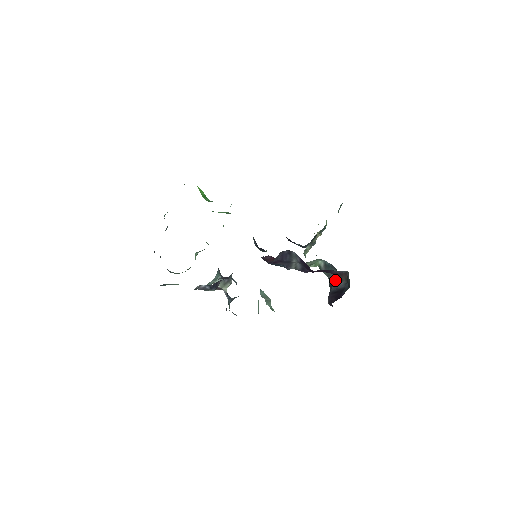
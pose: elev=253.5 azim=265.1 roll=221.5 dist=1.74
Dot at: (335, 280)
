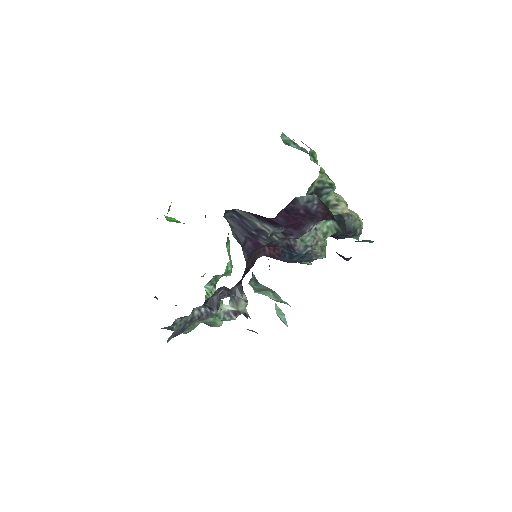
Dot at: occluded
